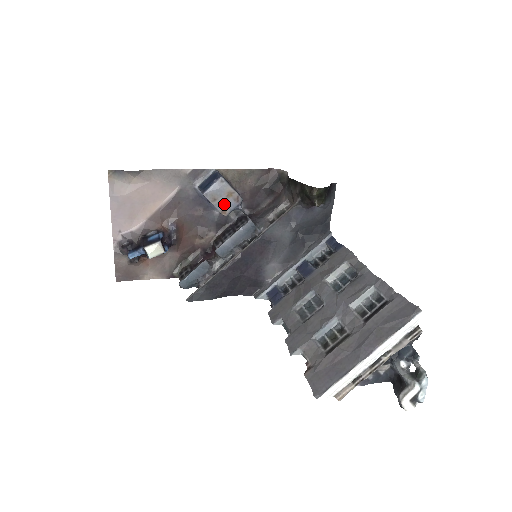
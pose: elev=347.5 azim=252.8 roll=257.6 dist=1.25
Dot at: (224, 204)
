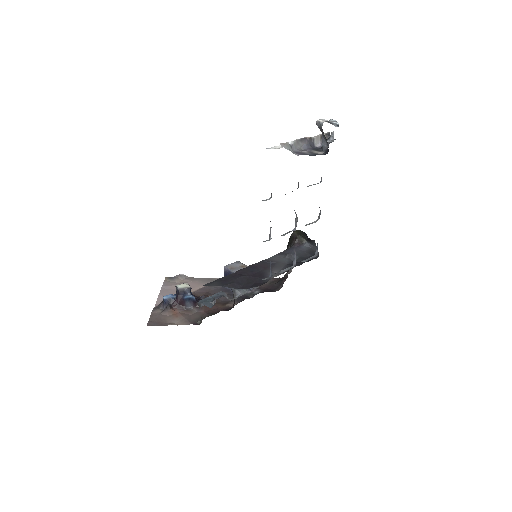
Dot at: occluded
